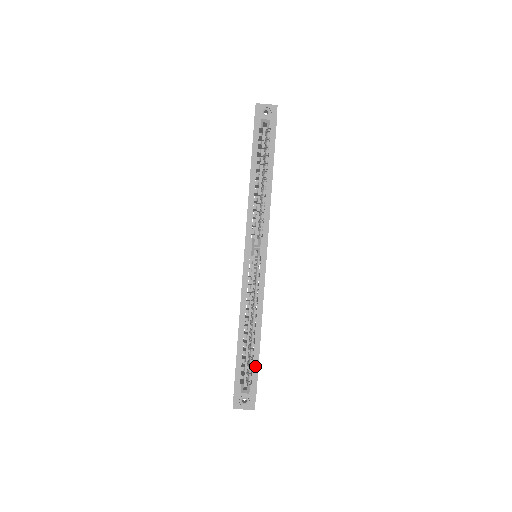
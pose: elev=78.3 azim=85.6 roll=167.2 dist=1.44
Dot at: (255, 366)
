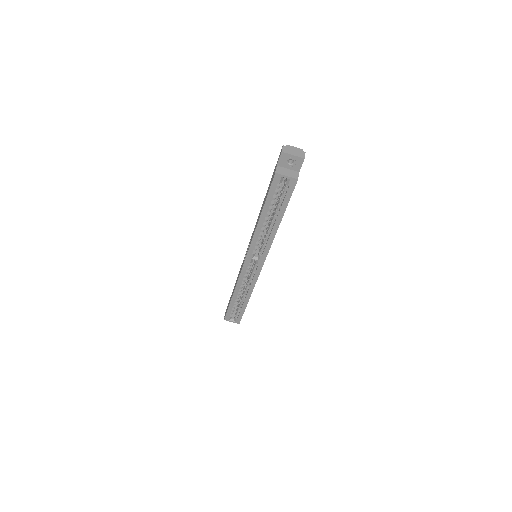
Dot at: (241, 313)
